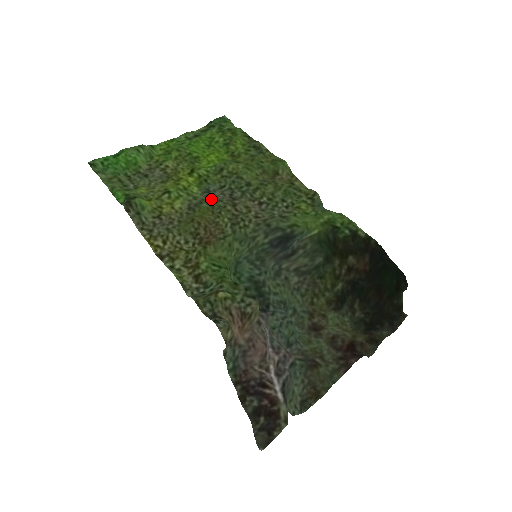
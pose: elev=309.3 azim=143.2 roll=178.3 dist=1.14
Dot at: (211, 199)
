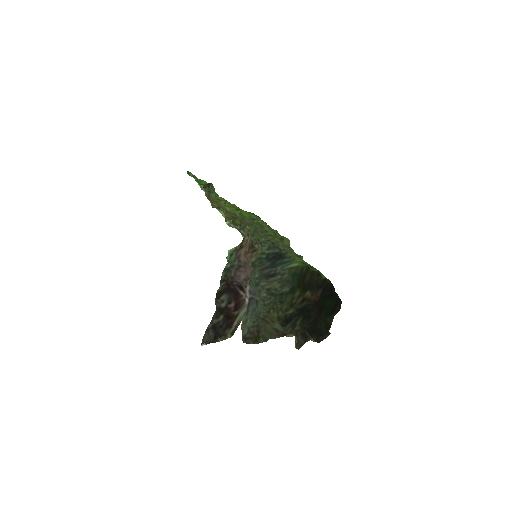
Dot at: occluded
